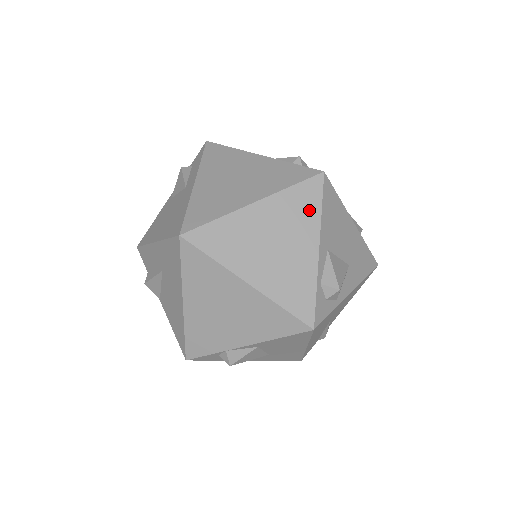
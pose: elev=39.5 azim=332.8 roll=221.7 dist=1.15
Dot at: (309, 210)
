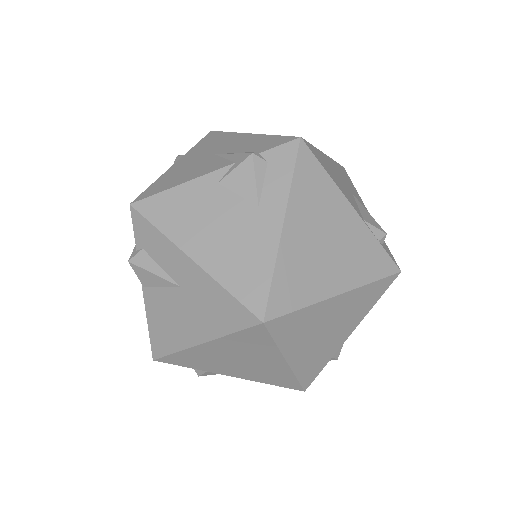
Dot at: (368, 303)
